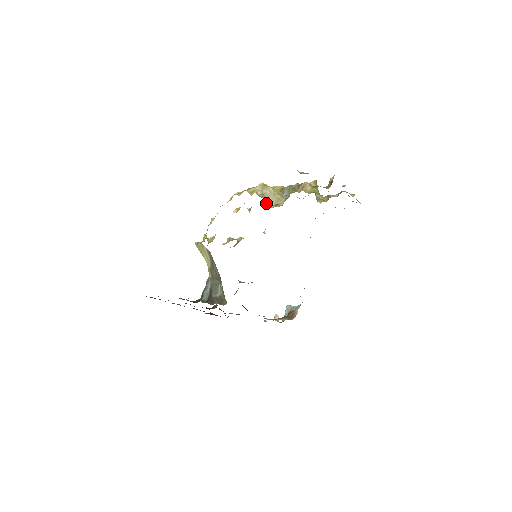
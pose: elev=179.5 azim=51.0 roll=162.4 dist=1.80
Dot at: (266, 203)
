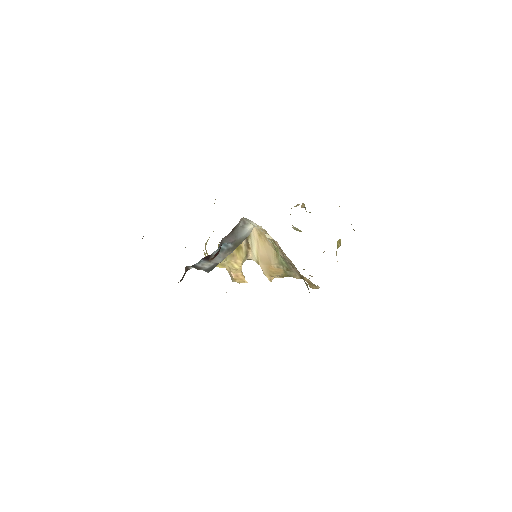
Dot at: occluded
